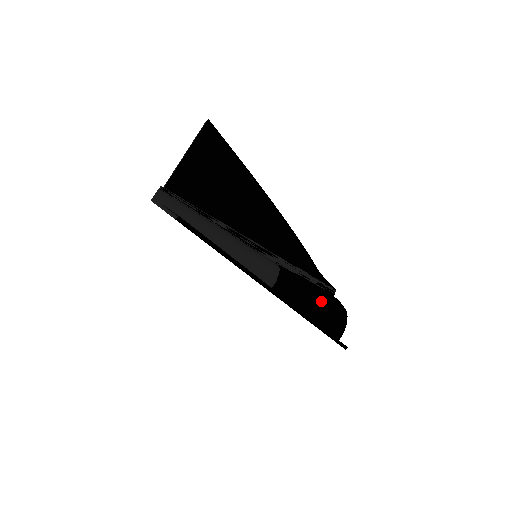
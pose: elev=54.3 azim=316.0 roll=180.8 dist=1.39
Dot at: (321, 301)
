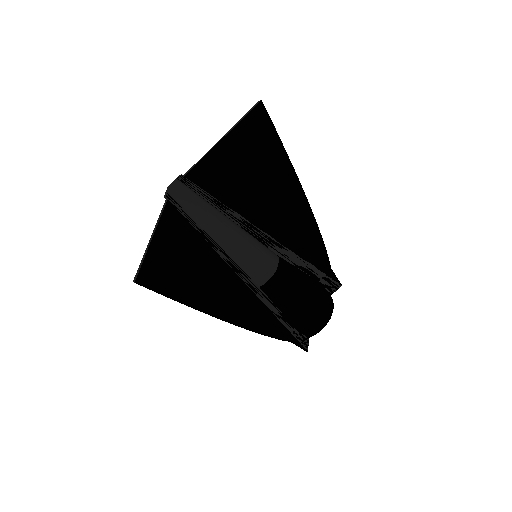
Dot at: (304, 308)
